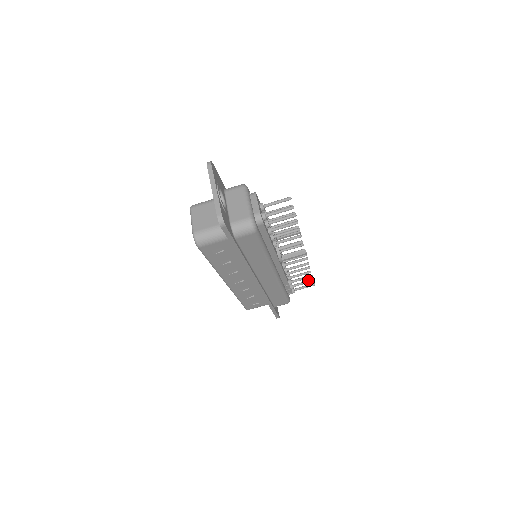
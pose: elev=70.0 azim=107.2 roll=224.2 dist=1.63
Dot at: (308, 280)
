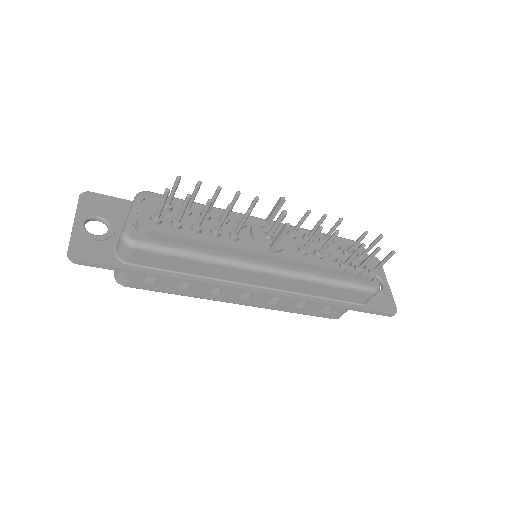
Dot at: occluded
